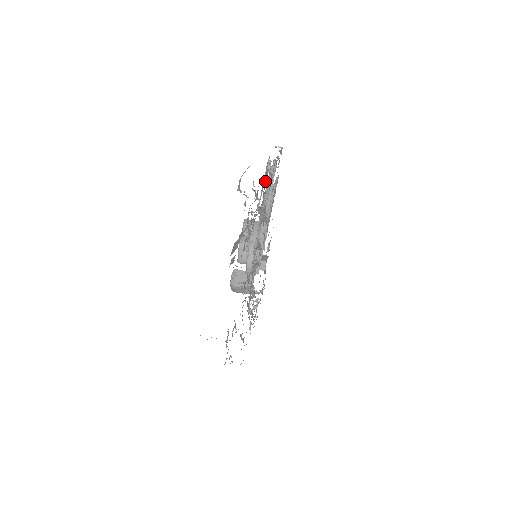
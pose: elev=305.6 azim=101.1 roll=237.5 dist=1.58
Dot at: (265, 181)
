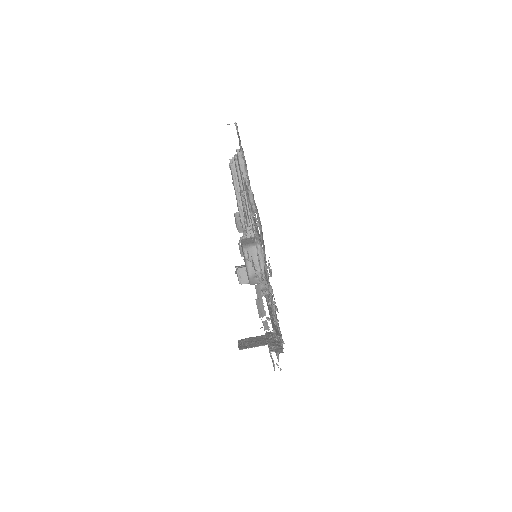
Dot at: (259, 227)
